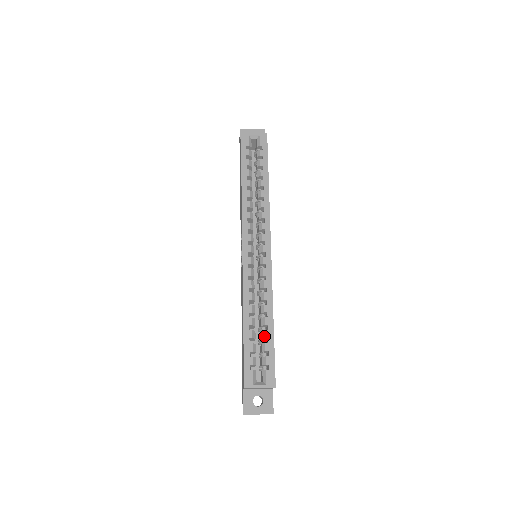
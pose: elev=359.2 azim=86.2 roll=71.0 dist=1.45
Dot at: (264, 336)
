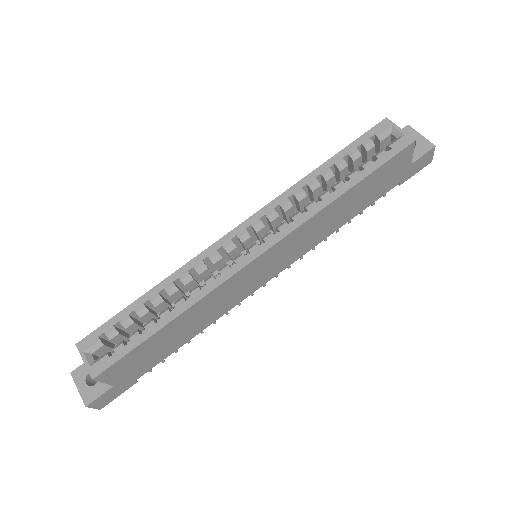
Dot at: (146, 324)
